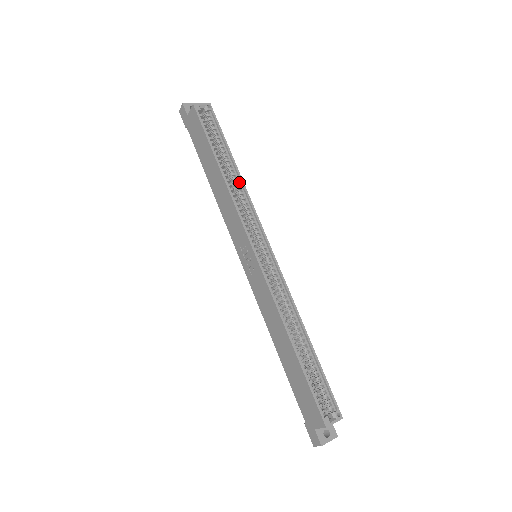
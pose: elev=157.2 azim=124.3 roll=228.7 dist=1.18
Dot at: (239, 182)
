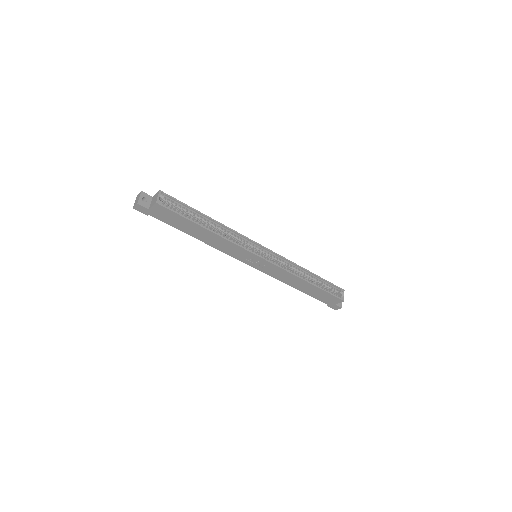
Dot at: (220, 226)
